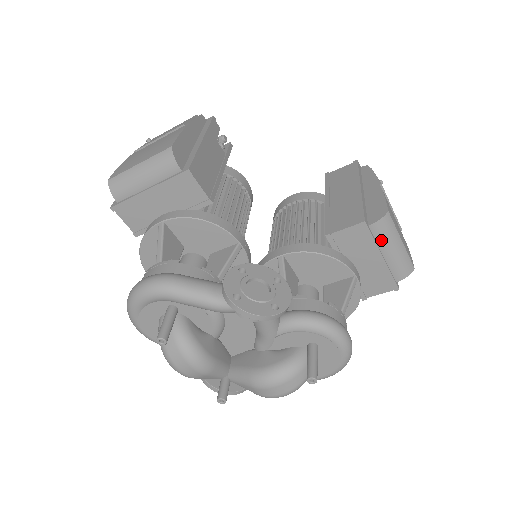
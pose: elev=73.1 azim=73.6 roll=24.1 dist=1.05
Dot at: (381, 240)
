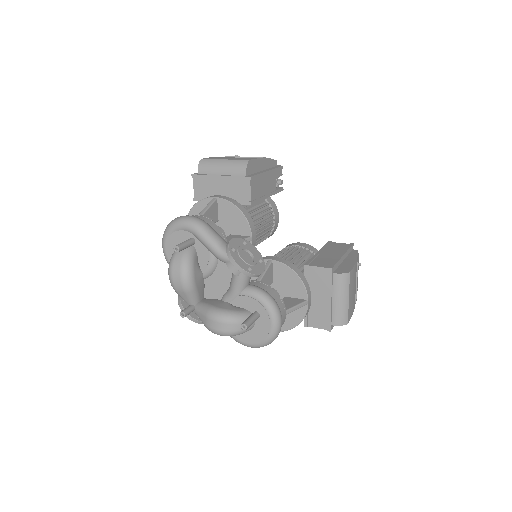
Dot at: (336, 288)
